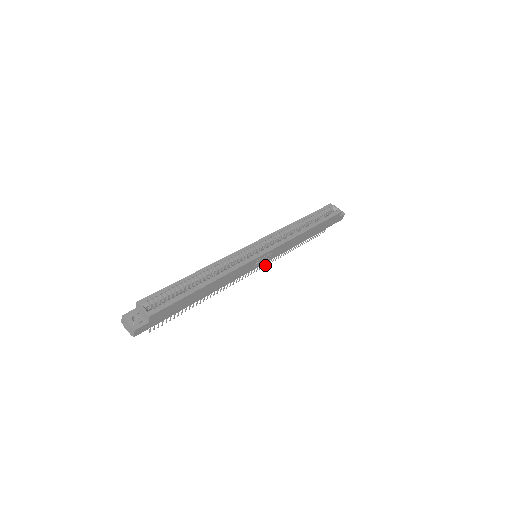
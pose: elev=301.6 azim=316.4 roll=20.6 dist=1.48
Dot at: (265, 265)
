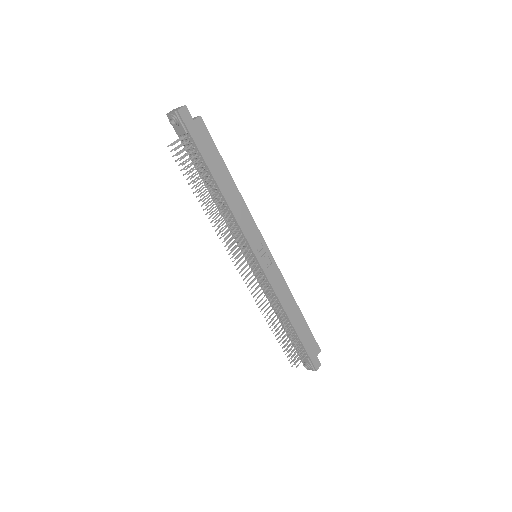
Dot at: occluded
